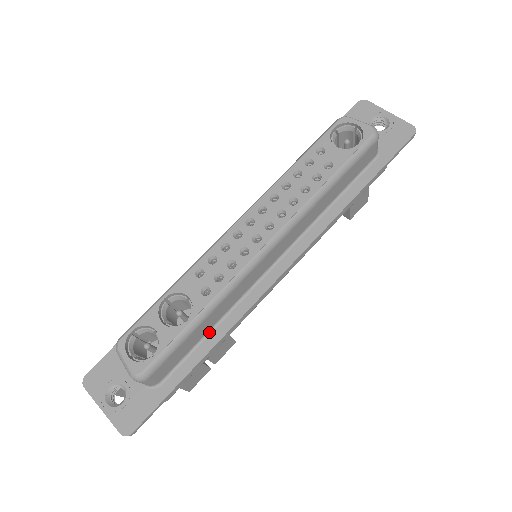
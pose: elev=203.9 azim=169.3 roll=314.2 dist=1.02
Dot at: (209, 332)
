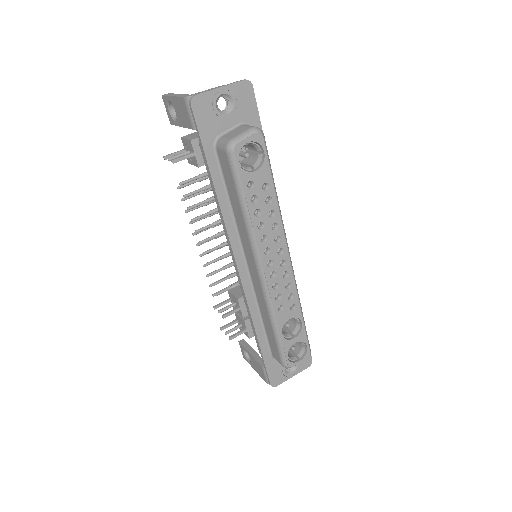
Dot at: occluded
